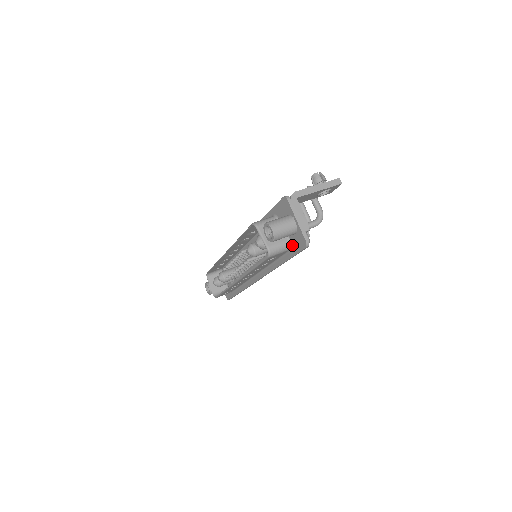
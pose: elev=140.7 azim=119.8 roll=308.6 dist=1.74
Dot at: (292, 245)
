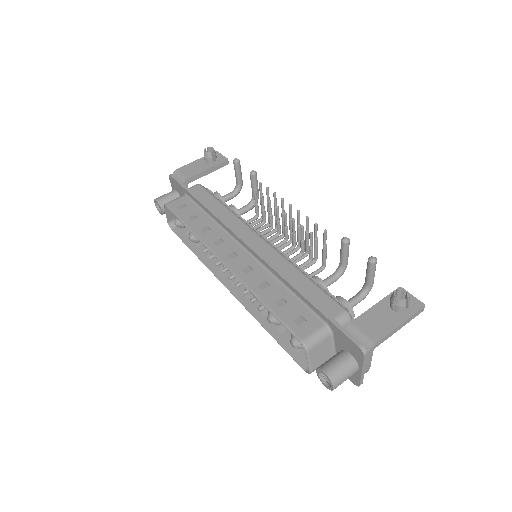
Dot at: occluded
